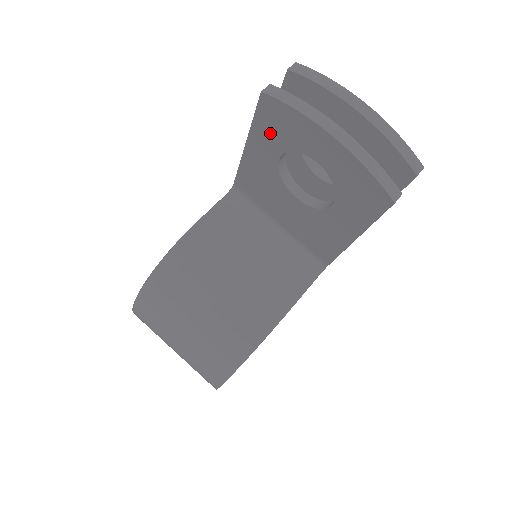
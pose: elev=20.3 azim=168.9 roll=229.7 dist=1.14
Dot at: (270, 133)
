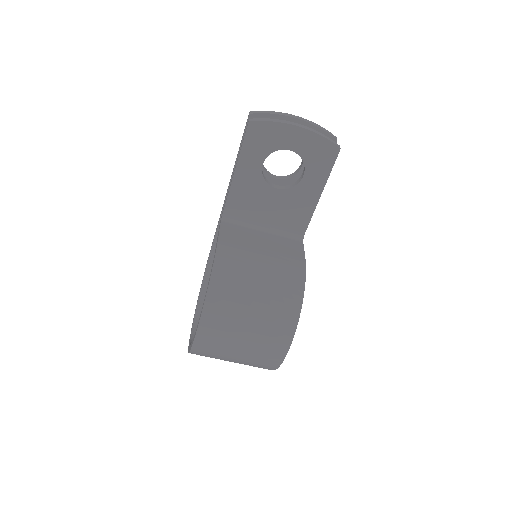
Dot at: (255, 148)
